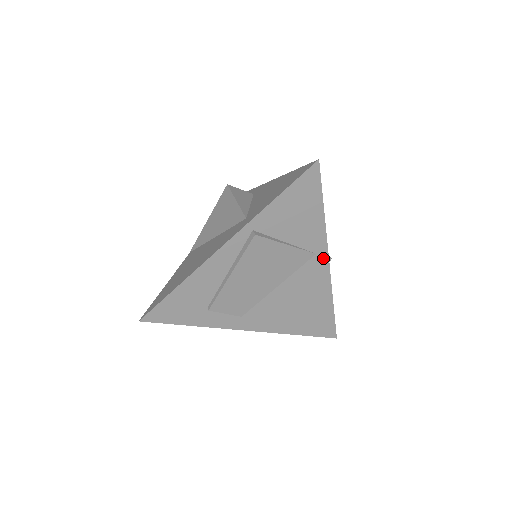
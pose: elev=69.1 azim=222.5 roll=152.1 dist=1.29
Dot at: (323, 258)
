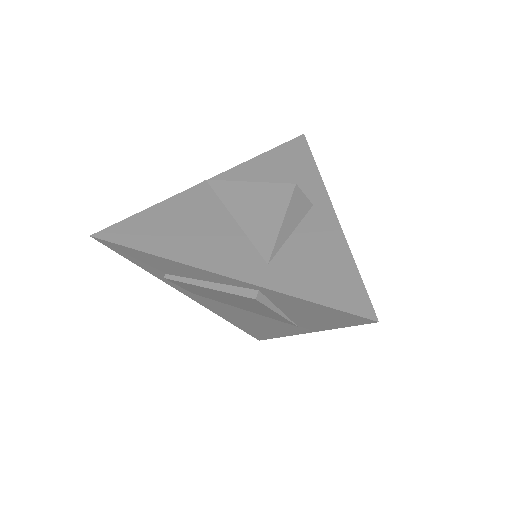
Dot at: (301, 330)
